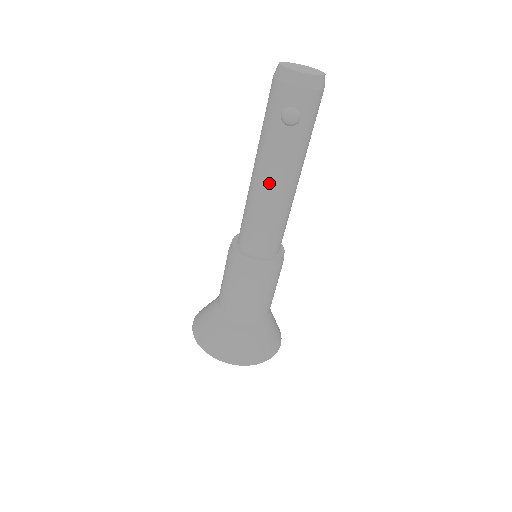
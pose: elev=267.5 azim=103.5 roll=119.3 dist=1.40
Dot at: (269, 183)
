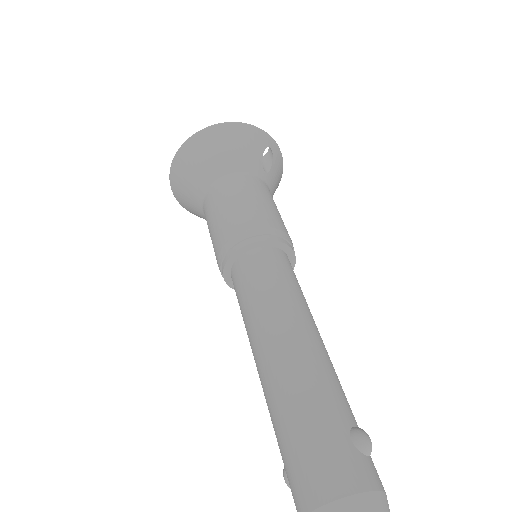
Dot at: occluded
